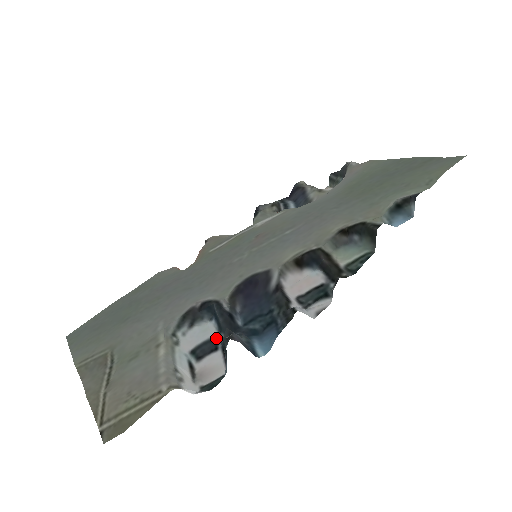
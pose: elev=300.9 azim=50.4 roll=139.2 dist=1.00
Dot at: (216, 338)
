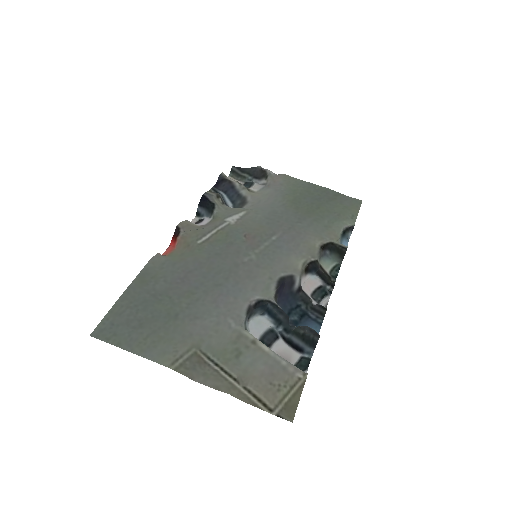
Dot at: (274, 329)
